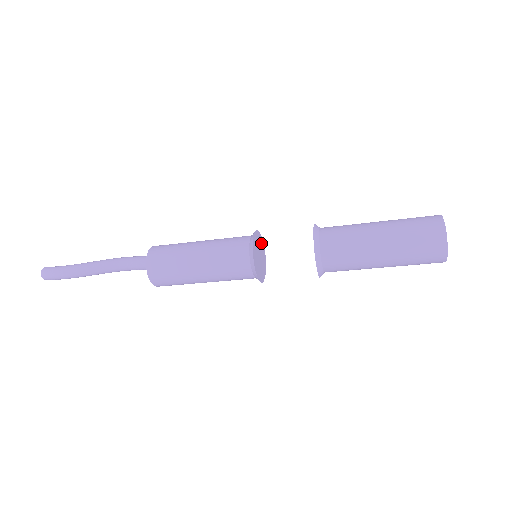
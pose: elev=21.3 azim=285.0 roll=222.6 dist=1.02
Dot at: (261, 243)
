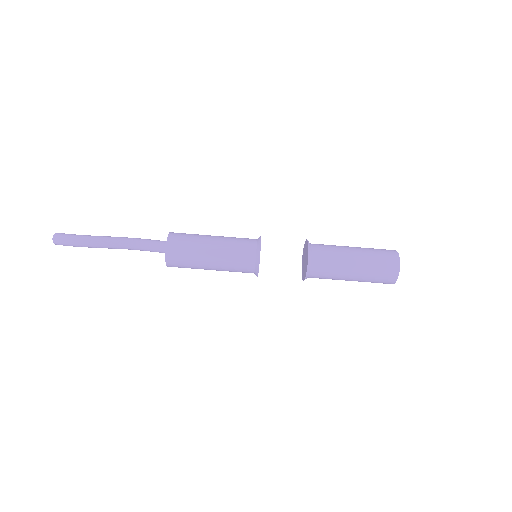
Dot at: occluded
